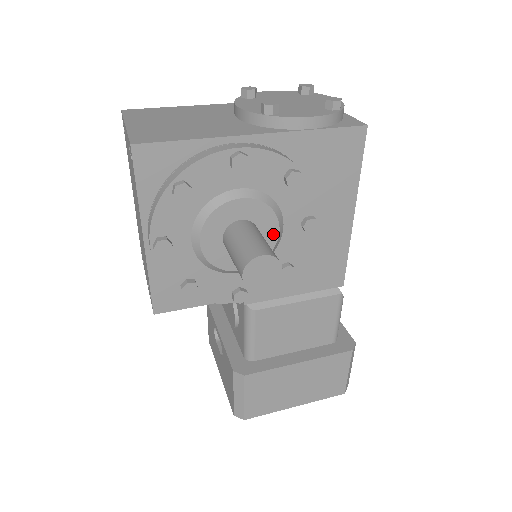
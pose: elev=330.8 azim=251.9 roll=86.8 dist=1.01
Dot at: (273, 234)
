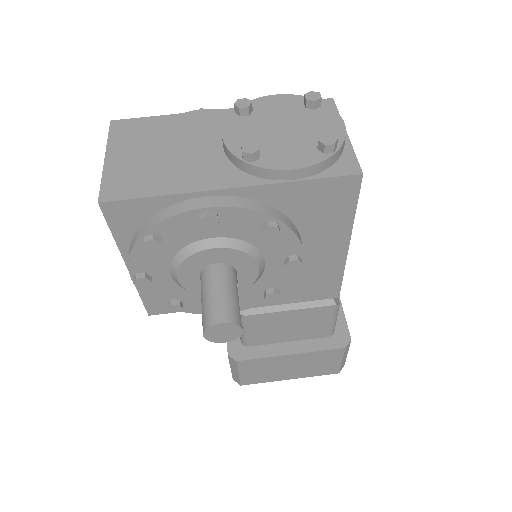
Dot at: (253, 272)
